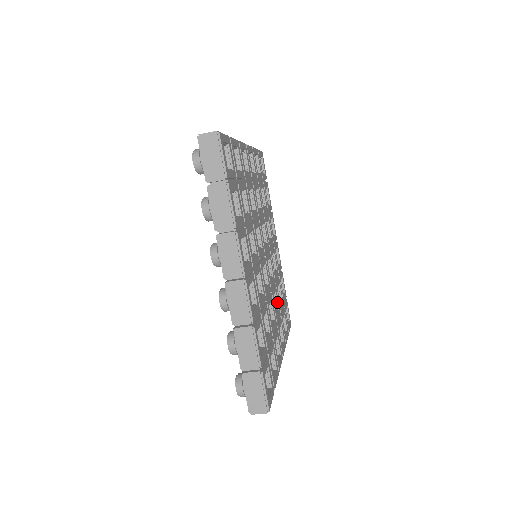
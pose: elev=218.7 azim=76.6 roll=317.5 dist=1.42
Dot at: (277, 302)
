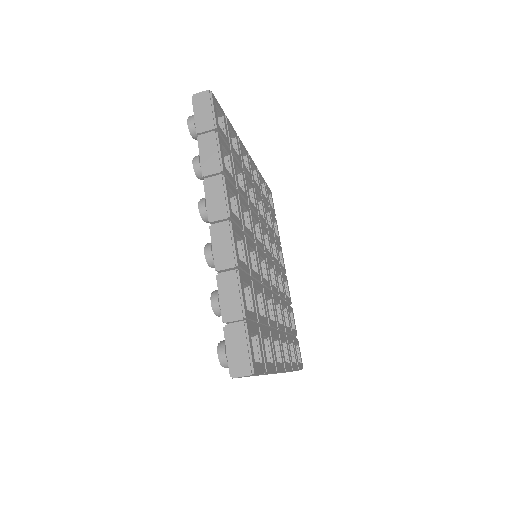
Dot at: (281, 316)
